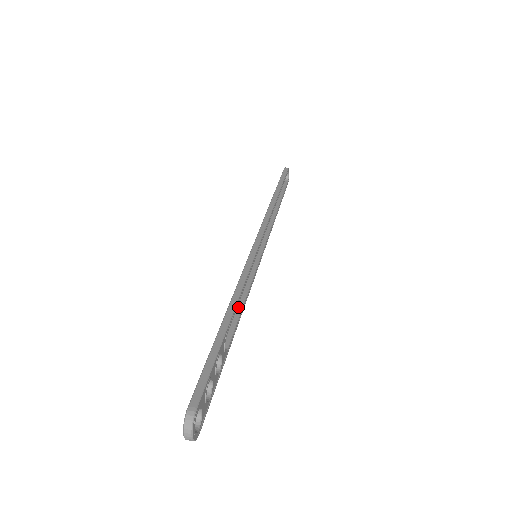
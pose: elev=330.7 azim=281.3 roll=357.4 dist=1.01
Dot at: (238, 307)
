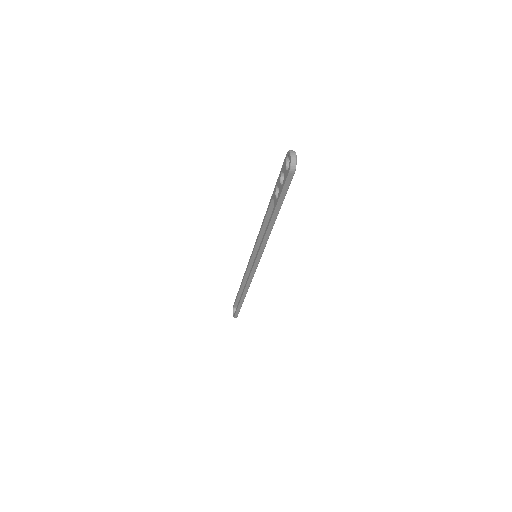
Dot at: occluded
